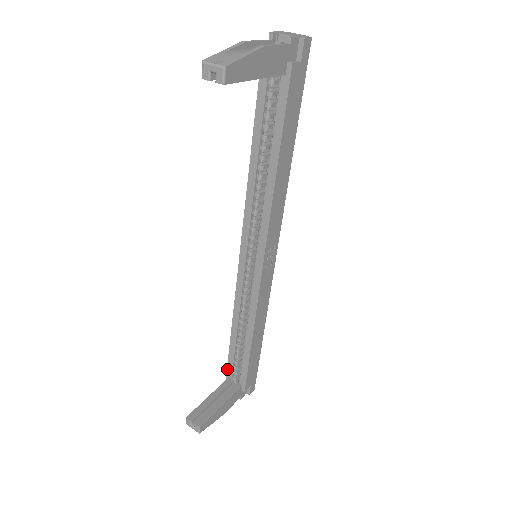
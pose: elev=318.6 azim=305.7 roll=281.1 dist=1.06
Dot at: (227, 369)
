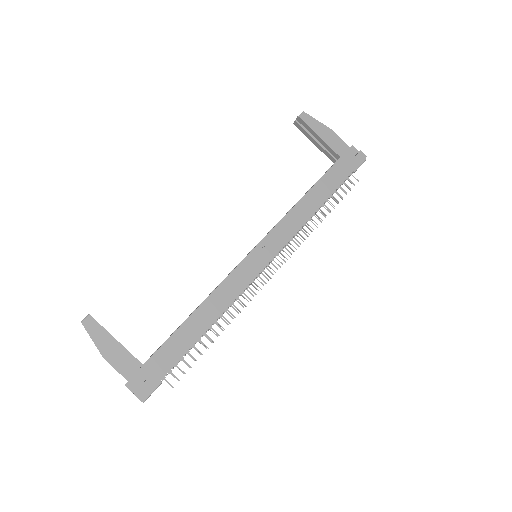
Dot at: occluded
